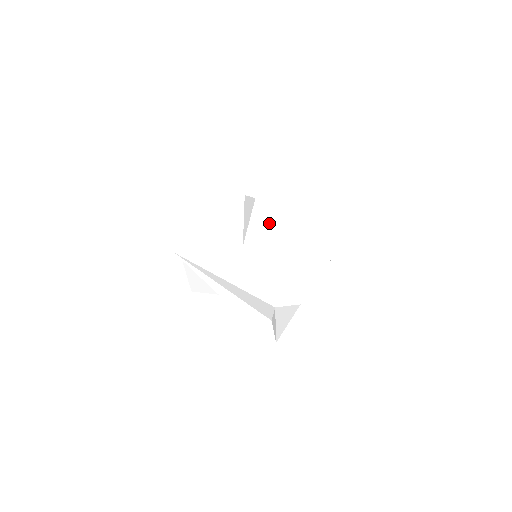
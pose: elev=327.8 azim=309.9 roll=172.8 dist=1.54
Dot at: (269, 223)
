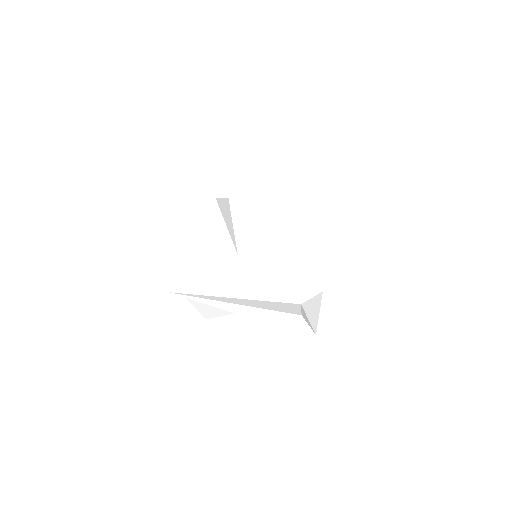
Dot at: (255, 218)
